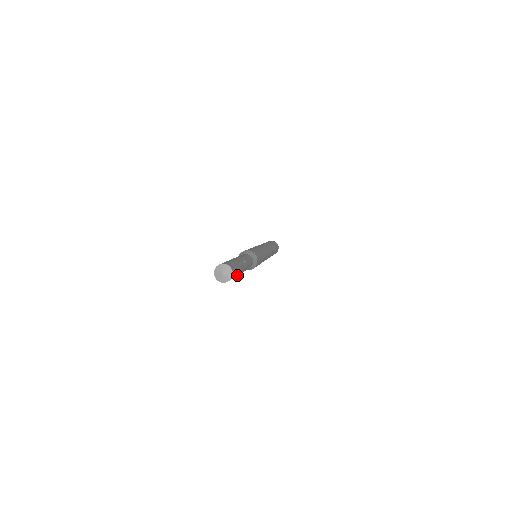
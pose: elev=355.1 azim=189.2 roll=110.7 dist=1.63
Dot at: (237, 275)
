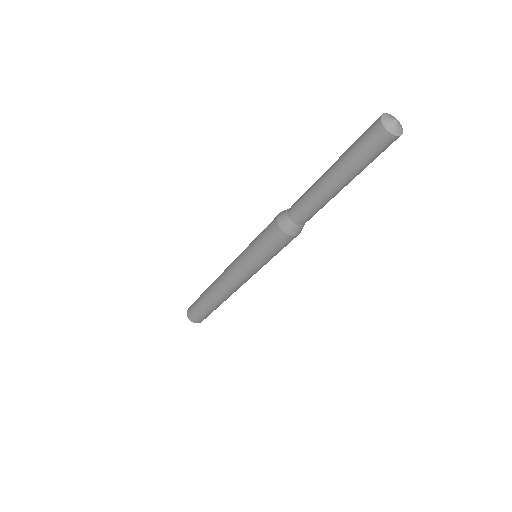
Dot at: (354, 168)
